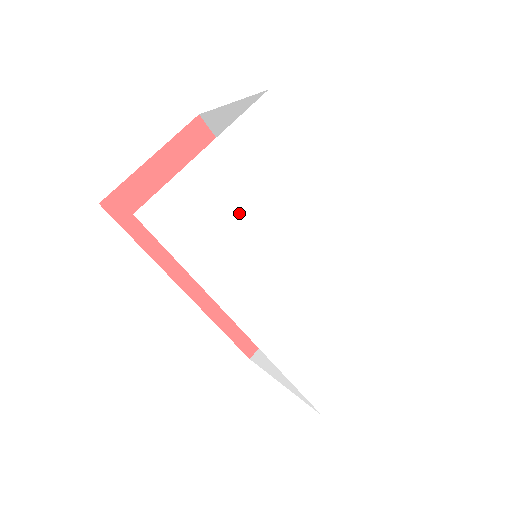
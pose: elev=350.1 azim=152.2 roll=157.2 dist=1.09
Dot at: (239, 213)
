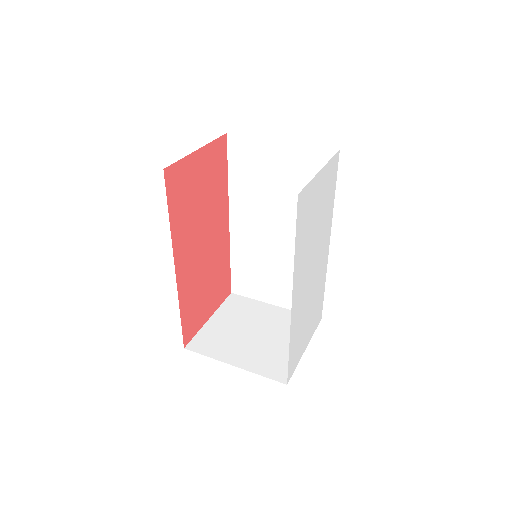
Dot at: (314, 219)
